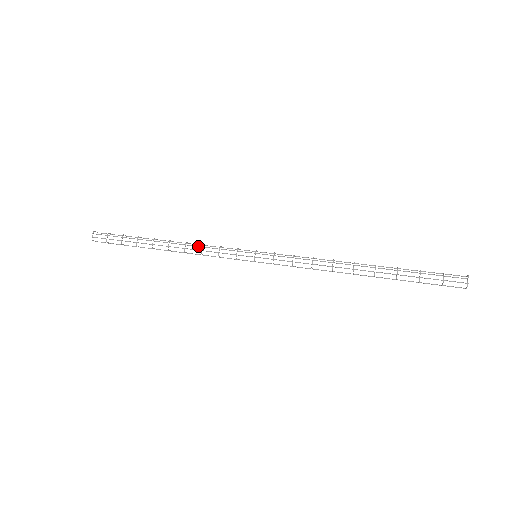
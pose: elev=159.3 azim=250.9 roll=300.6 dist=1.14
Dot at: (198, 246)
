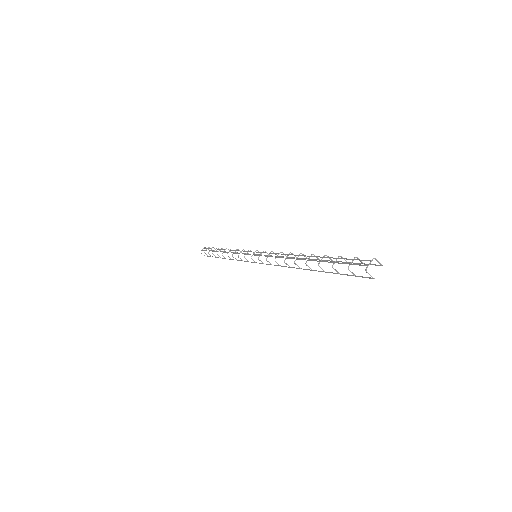
Dot at: (234, 250)
